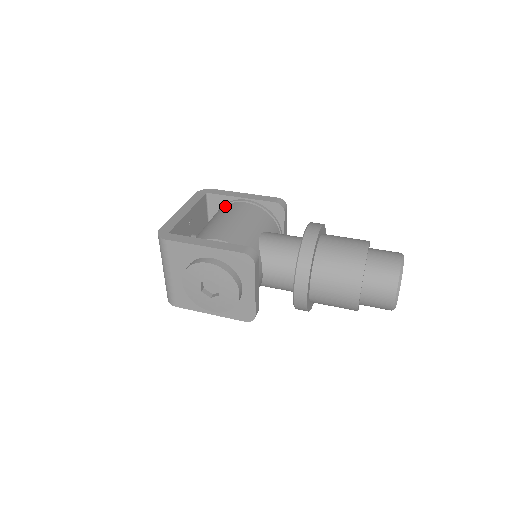
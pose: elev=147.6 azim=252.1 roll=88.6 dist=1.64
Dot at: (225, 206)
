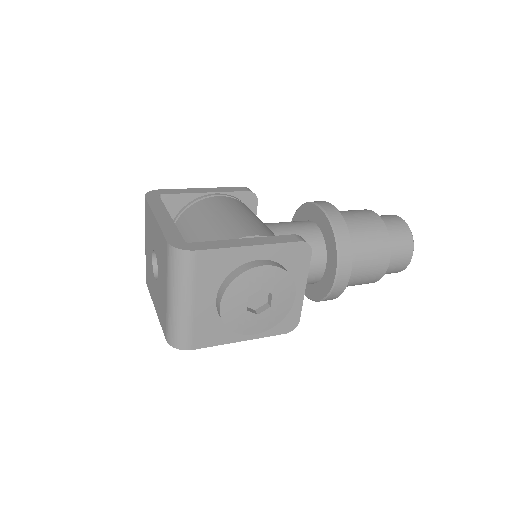
Dot at: (195, 205)
